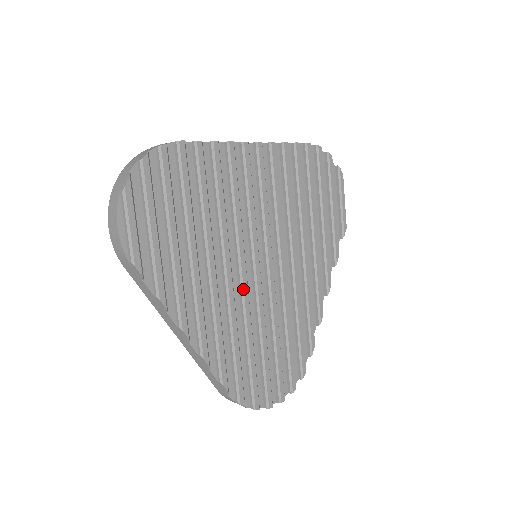
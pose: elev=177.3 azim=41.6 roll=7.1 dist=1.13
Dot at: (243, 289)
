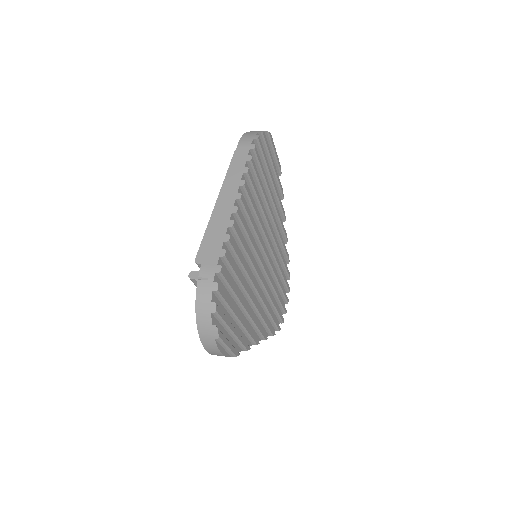
Dot at: (264, 287)
